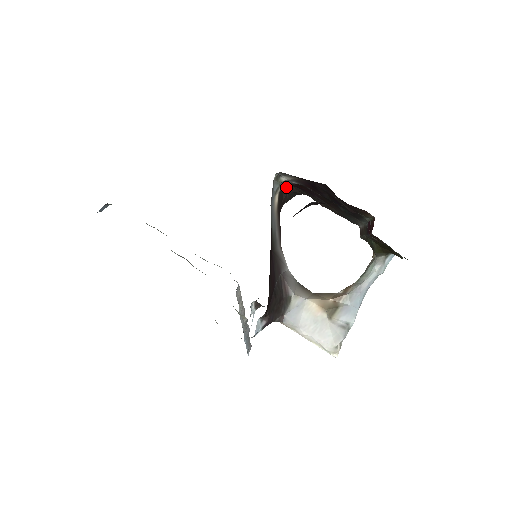
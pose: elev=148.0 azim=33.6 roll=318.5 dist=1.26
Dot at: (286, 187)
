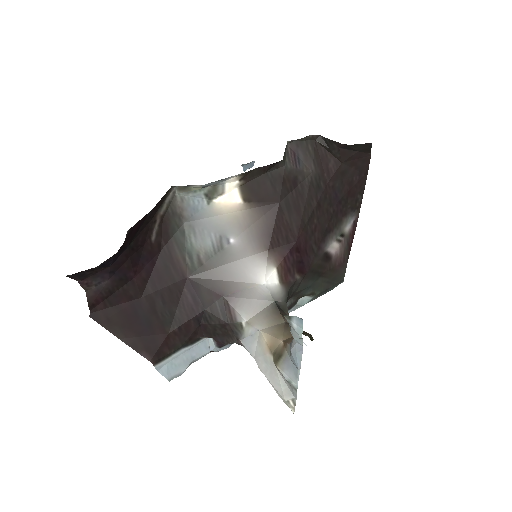
Dot at: (330, 142)
